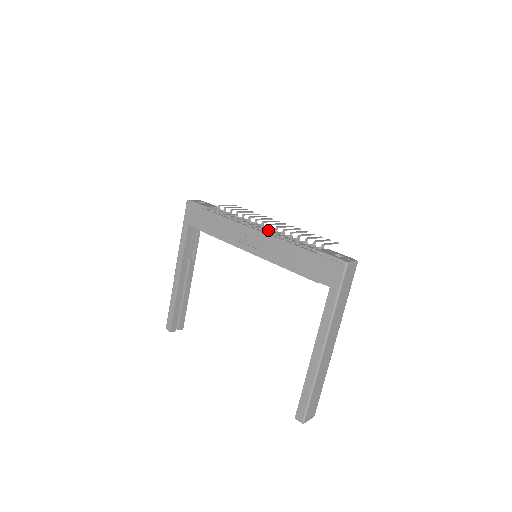
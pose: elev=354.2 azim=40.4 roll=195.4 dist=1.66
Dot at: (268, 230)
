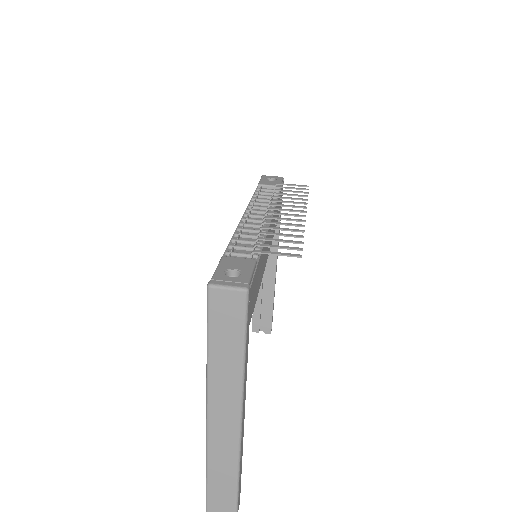
Dot at: (253, 220)
